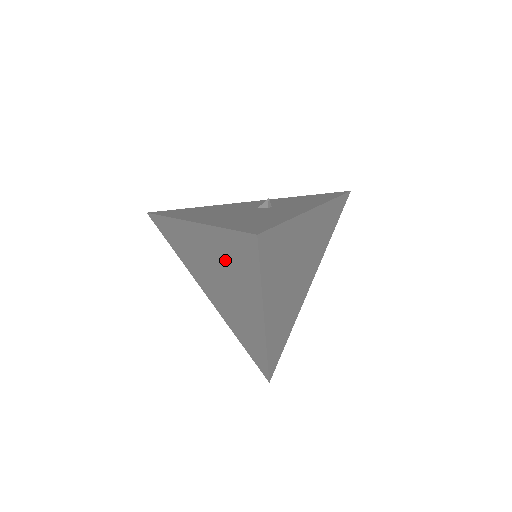
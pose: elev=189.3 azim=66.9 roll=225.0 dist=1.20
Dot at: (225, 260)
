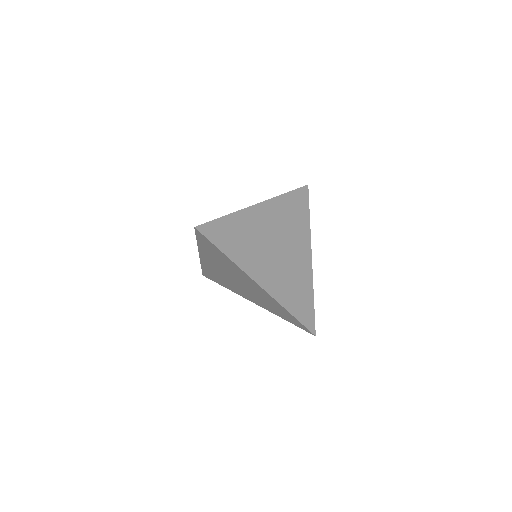
Dot at: (218, 261)
